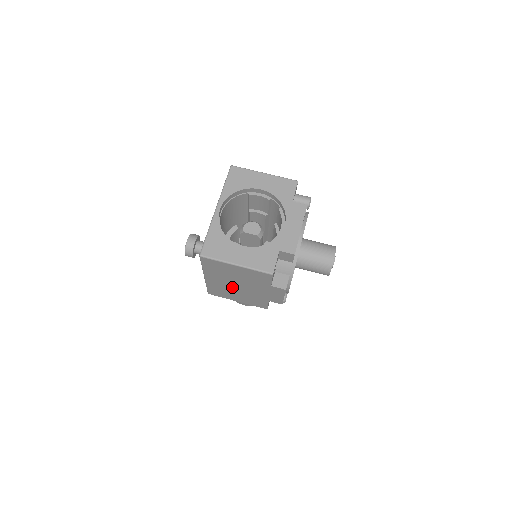
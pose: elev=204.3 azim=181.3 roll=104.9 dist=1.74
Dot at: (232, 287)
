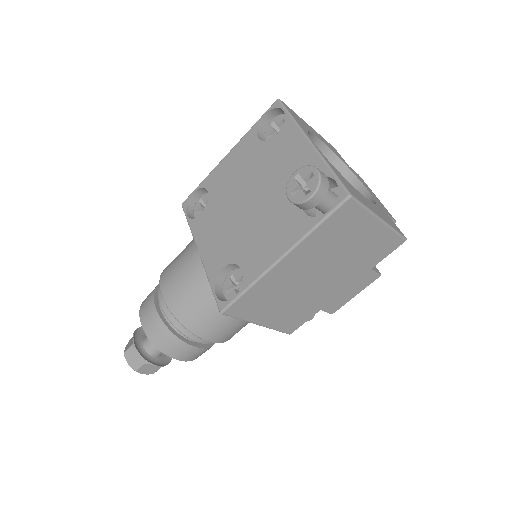
Dot at: (300, 283)
